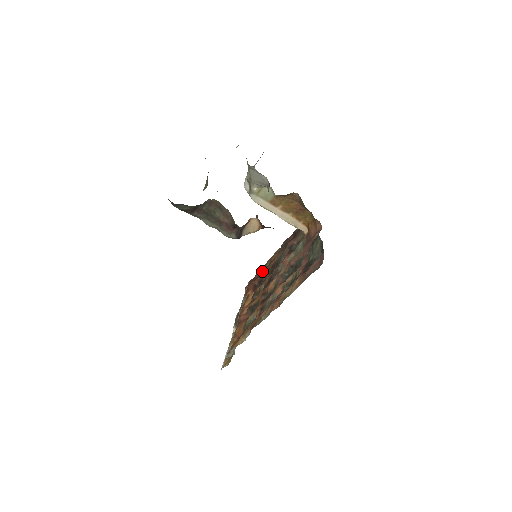
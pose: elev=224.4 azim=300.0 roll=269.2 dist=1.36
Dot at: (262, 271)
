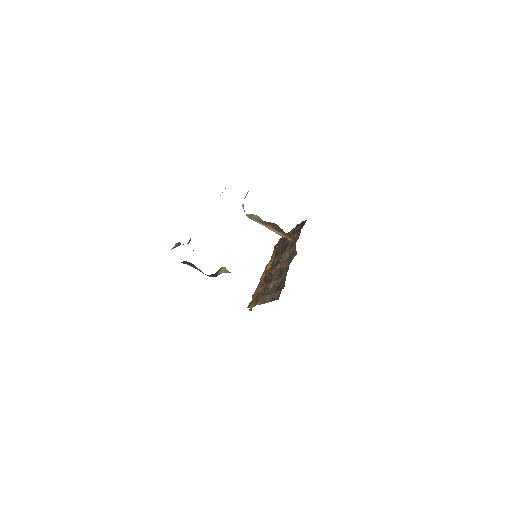
Dot at: (285, 238)
